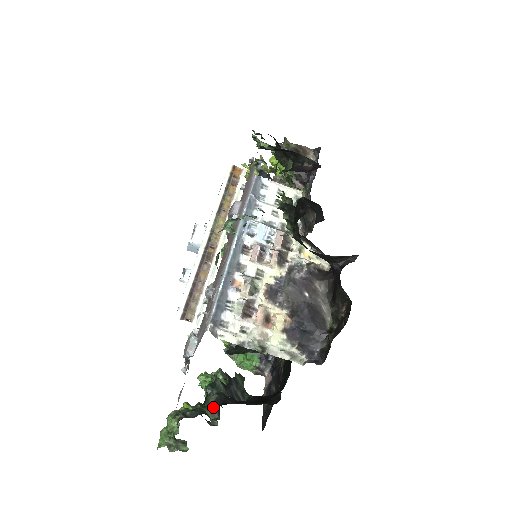
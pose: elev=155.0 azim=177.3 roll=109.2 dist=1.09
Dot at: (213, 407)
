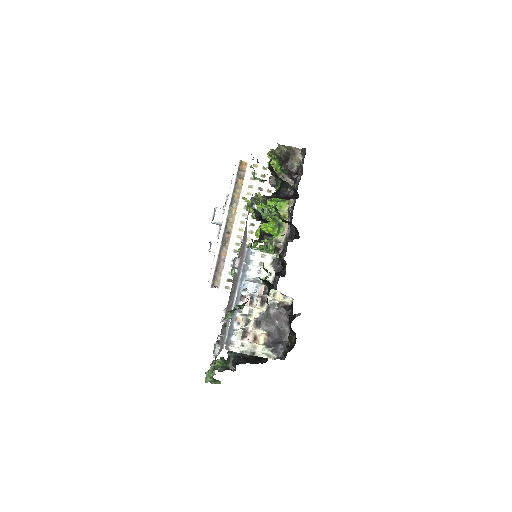
Dot at: (232, 364)
